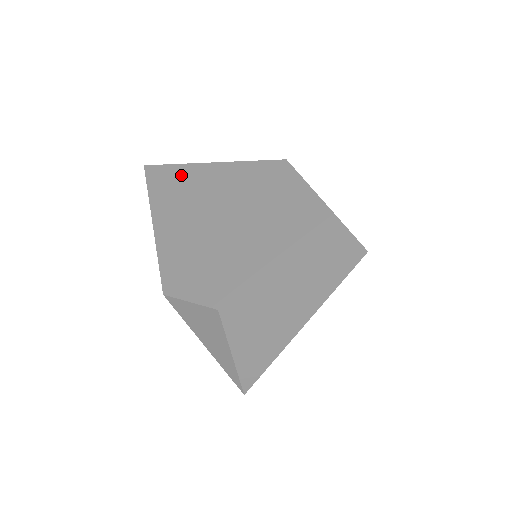
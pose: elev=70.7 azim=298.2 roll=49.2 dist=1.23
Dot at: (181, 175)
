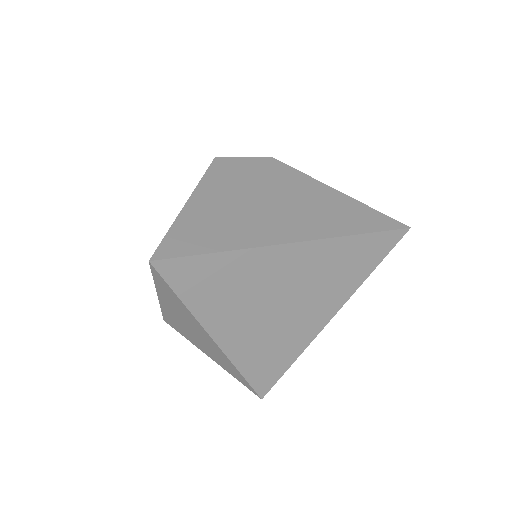
Dot at: occluded
